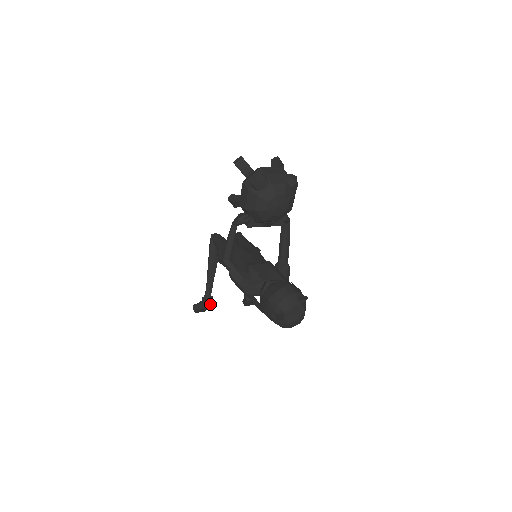
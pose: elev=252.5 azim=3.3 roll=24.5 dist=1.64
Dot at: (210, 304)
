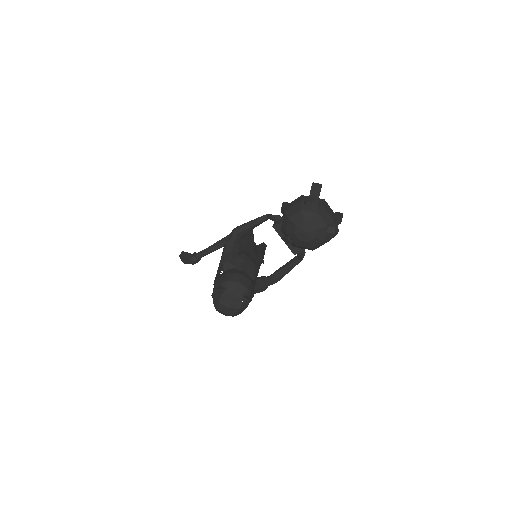
Dot at: (194, 260)
